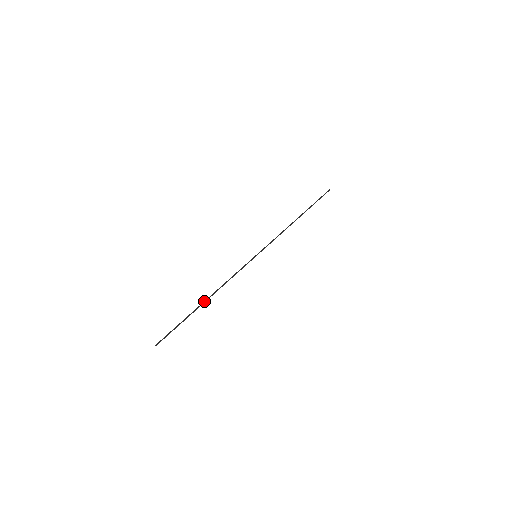
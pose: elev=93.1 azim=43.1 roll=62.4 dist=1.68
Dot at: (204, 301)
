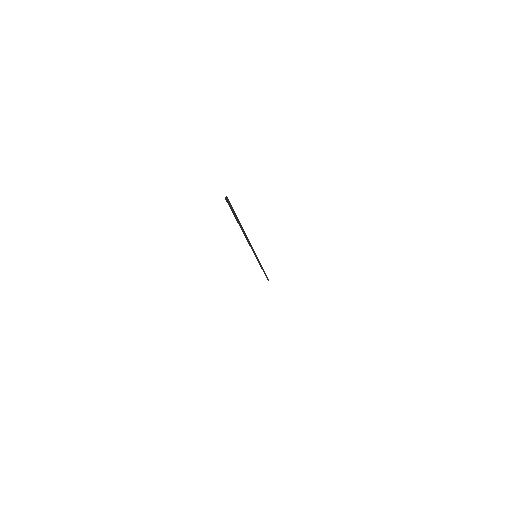
Dot at: occluded
